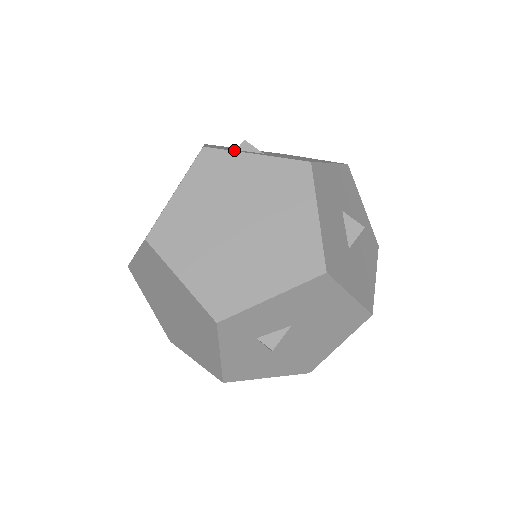
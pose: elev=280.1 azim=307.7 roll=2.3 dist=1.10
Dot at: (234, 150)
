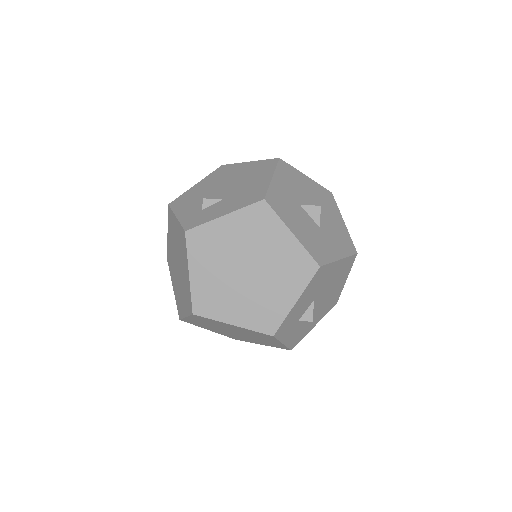
Dot at: (205, 217)
